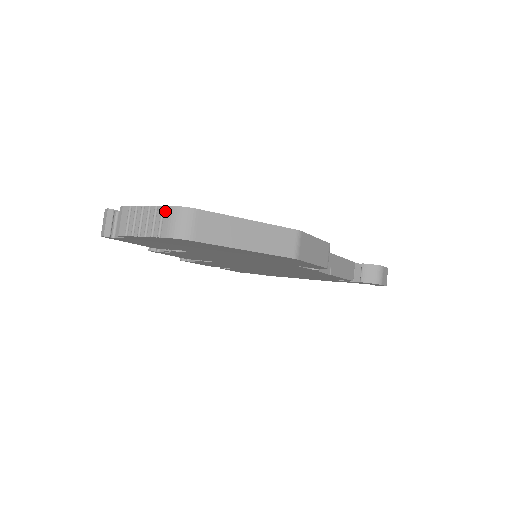
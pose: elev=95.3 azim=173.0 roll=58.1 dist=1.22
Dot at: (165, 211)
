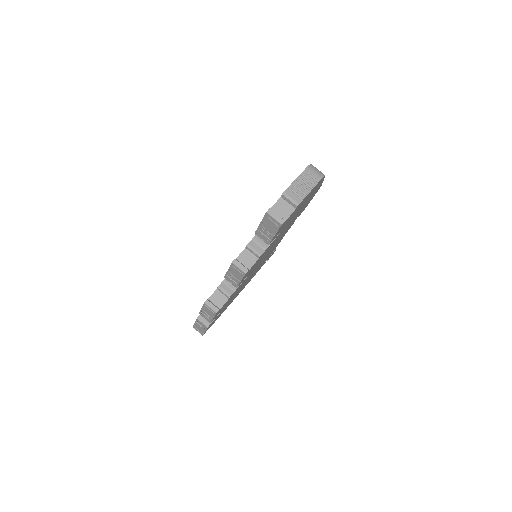
Dot at: (307, 171)
